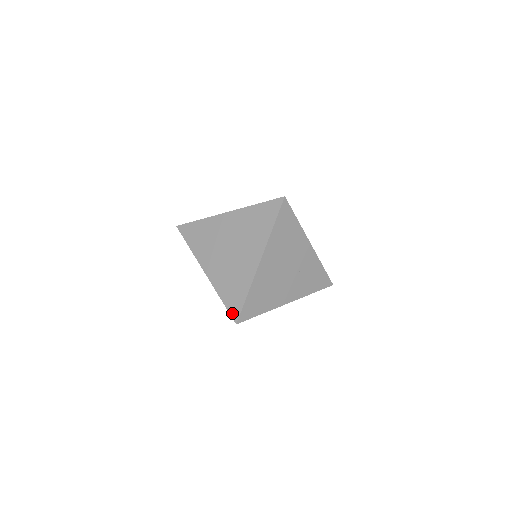
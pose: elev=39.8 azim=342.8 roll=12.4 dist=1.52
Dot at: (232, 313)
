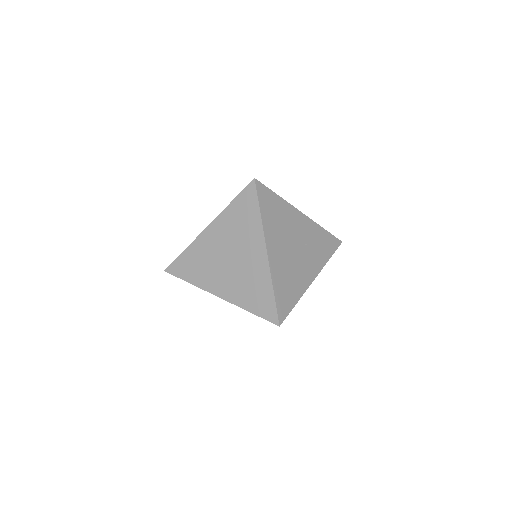
Dot at: (269, 318)
